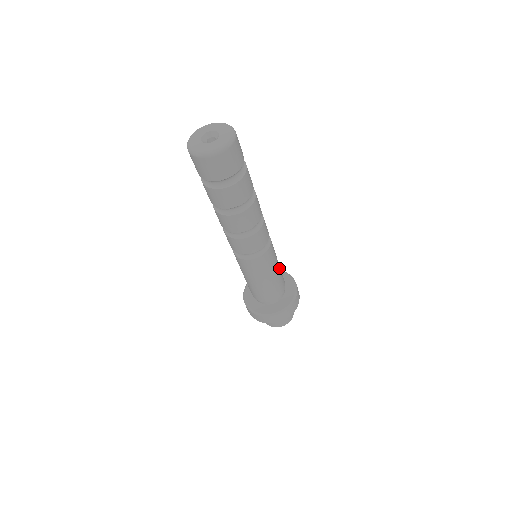
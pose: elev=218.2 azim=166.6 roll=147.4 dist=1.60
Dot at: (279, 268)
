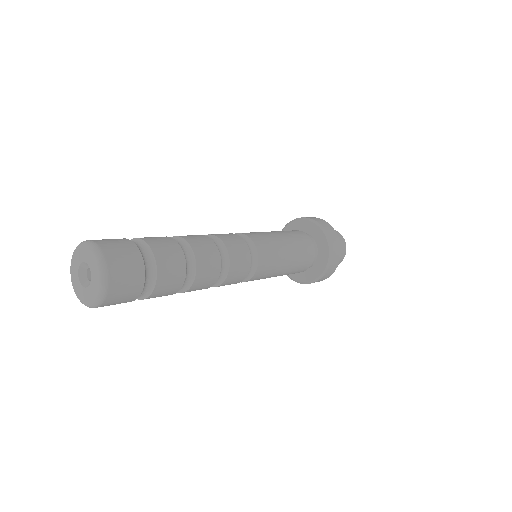
Dot at: (290, 264)
